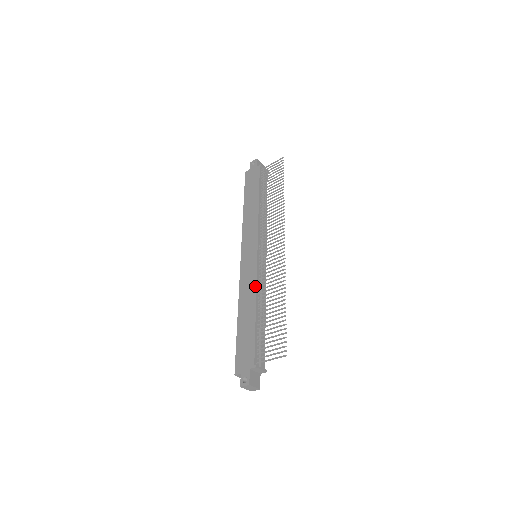
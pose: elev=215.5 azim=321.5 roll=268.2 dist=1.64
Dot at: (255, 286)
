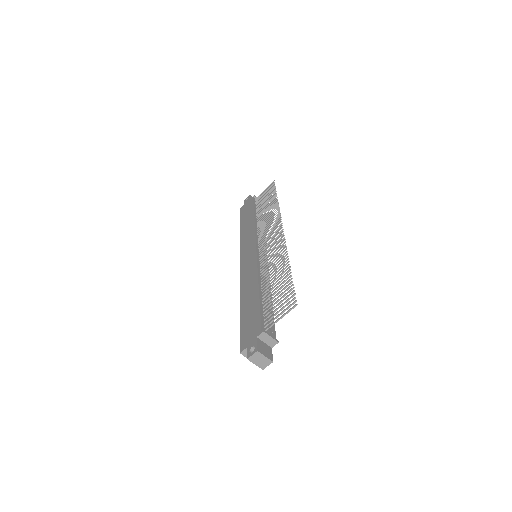
Dot at: (256, 271)
